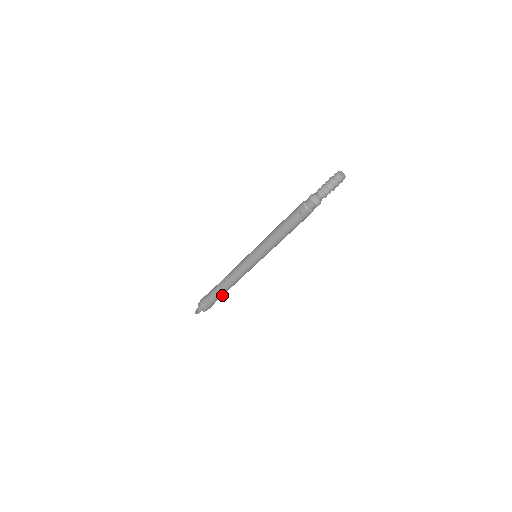
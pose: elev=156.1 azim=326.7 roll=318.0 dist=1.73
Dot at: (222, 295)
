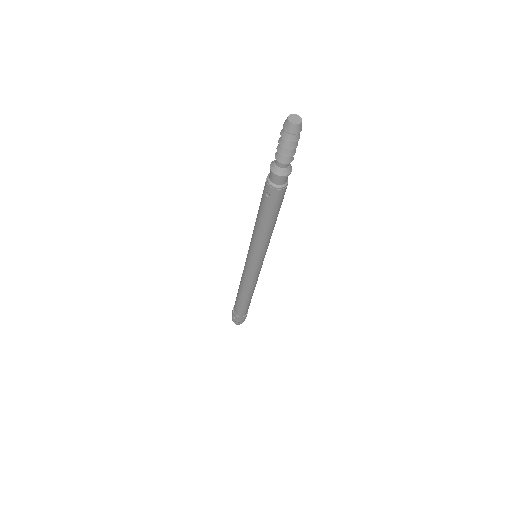
Dot at: (248, 305)
